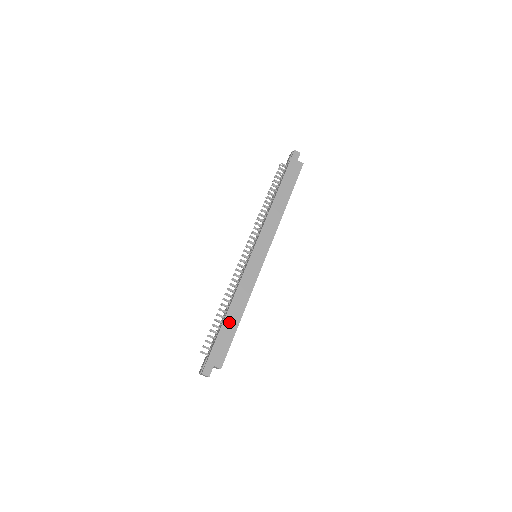
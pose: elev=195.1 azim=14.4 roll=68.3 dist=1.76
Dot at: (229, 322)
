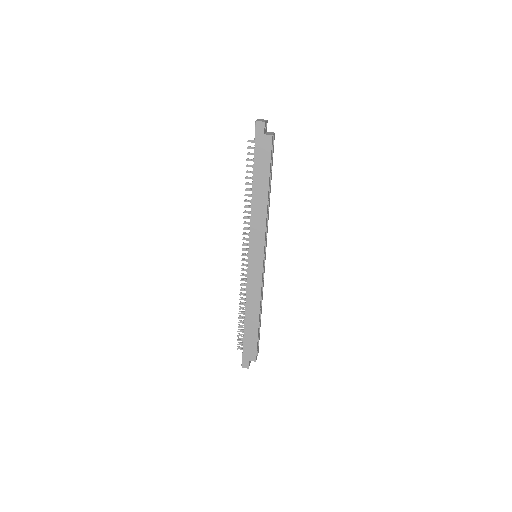
Dot at: (249, 326)
